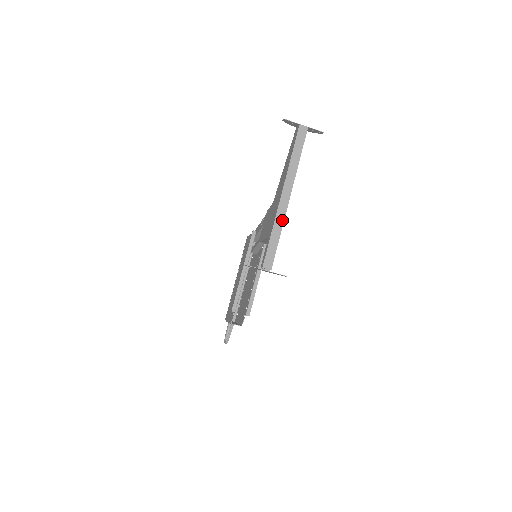
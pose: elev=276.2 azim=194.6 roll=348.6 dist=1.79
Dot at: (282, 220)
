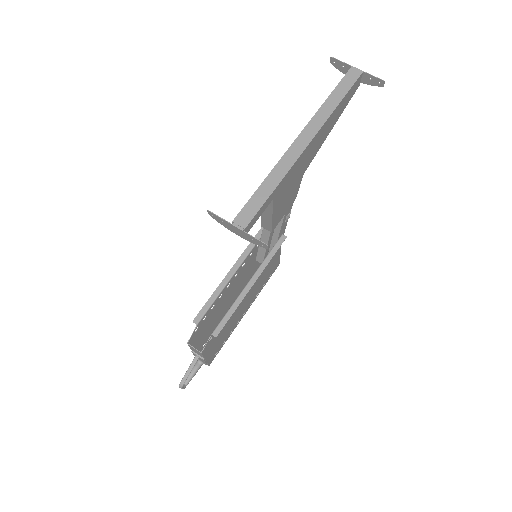
Dot at: (287, 168)
